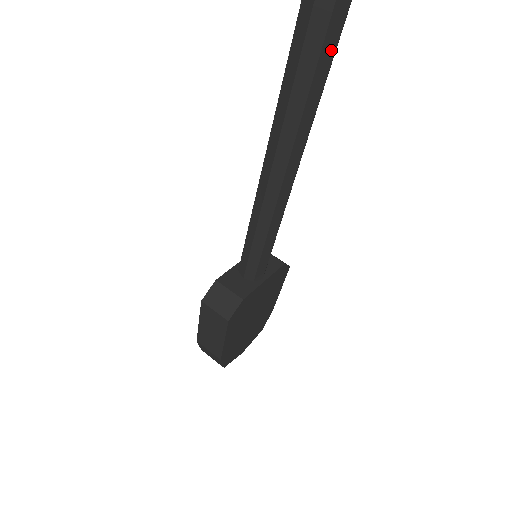
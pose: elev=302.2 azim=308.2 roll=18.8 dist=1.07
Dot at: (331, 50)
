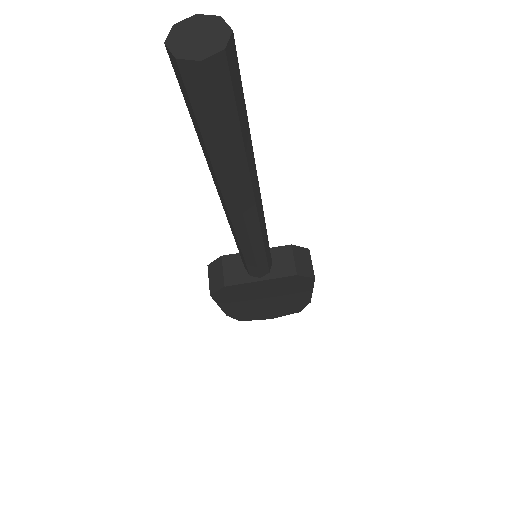
Dot at: (211, 121)
